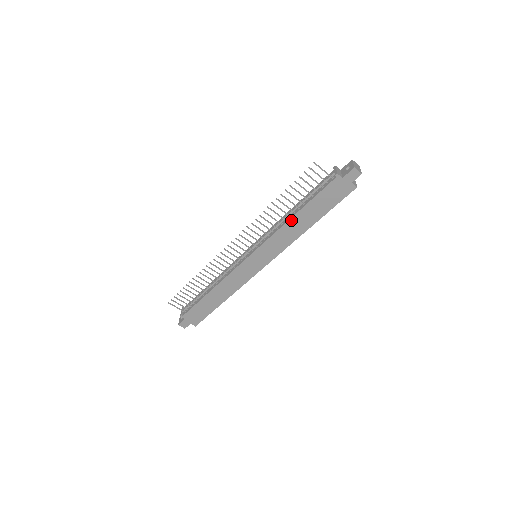
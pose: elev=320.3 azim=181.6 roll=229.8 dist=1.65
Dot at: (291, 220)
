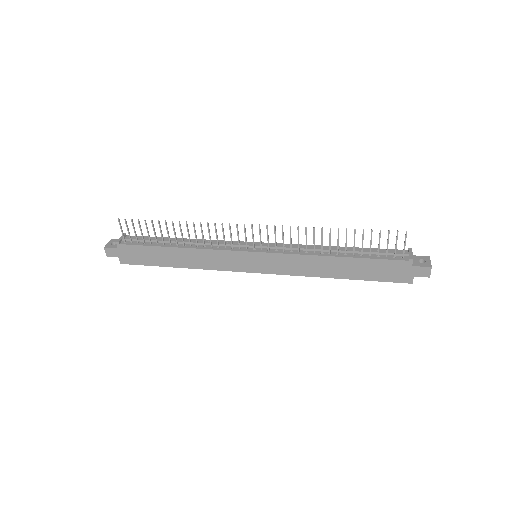
Dot at: (328, 258)
